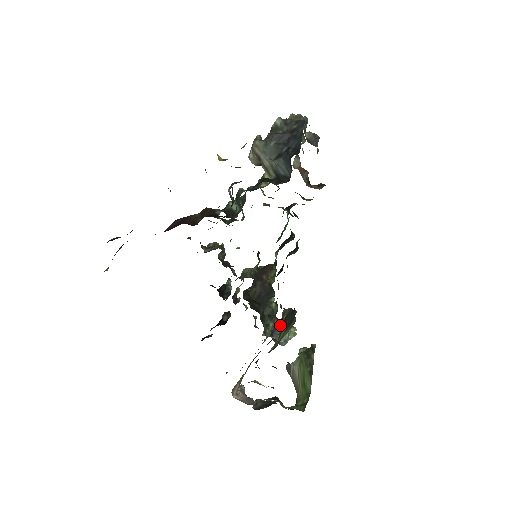
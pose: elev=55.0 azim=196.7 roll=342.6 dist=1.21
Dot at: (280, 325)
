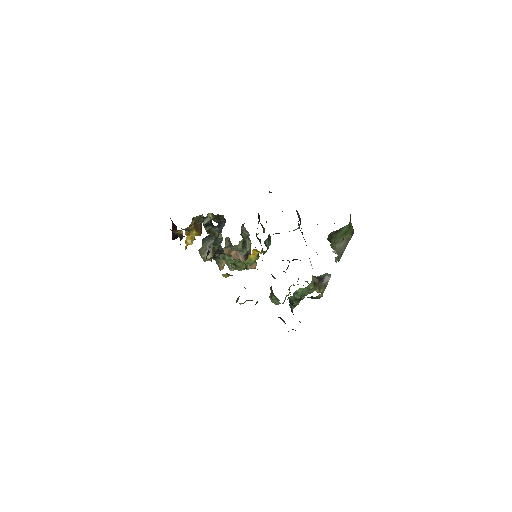
Dot at: occluded
